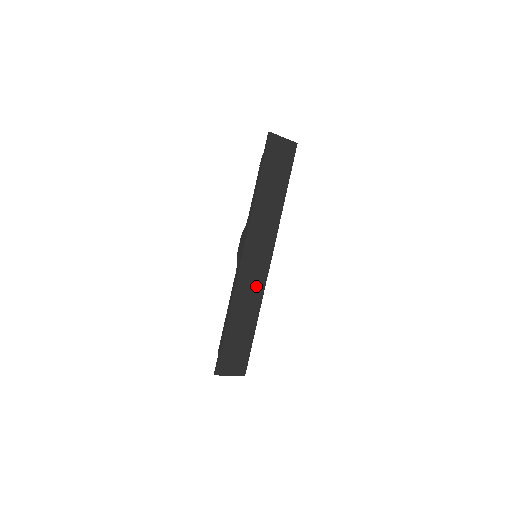
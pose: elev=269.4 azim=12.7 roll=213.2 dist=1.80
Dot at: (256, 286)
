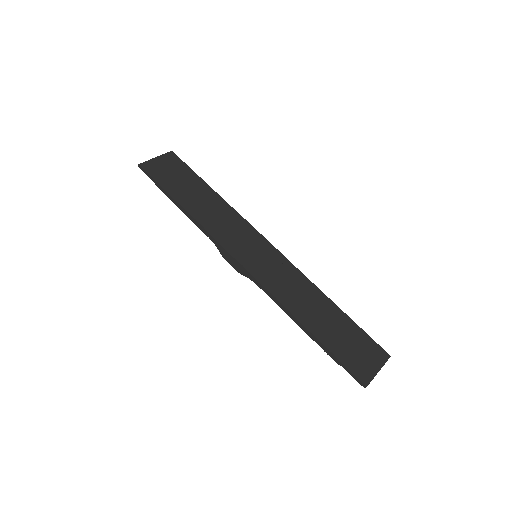
Dot at: (289, 276)
